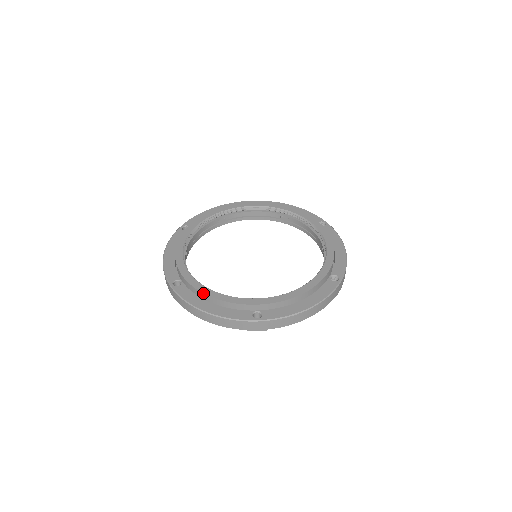
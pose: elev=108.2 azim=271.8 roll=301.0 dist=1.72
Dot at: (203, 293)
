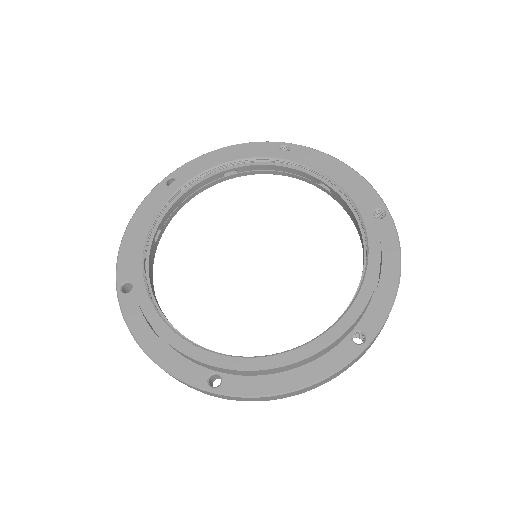
Dot at: (149, 322)
